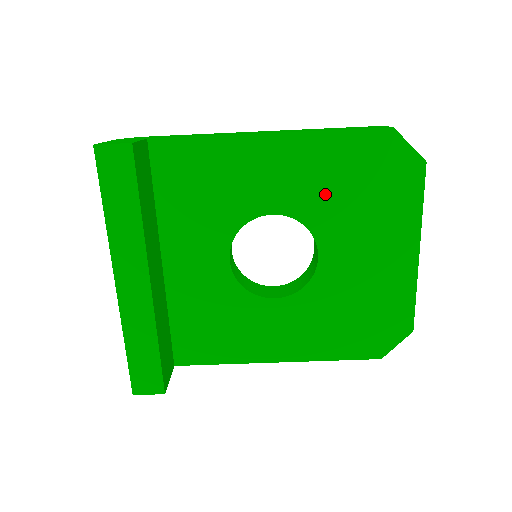
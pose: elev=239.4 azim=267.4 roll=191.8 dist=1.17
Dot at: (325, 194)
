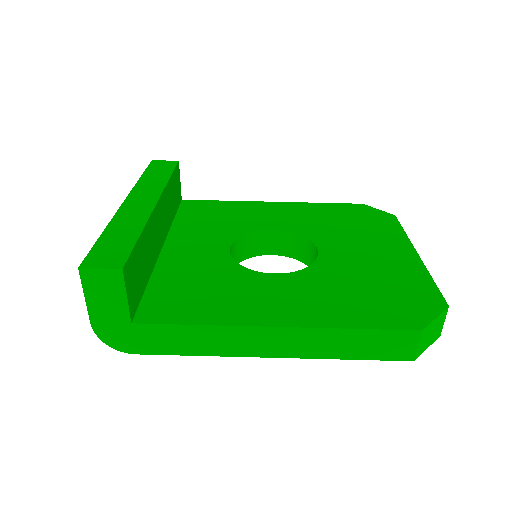
Dot at: (318, 224)
